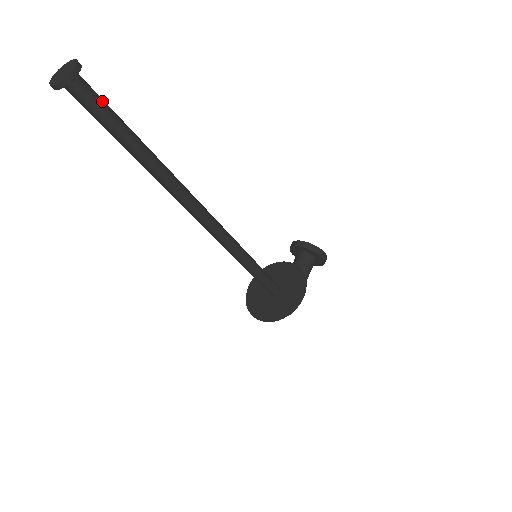
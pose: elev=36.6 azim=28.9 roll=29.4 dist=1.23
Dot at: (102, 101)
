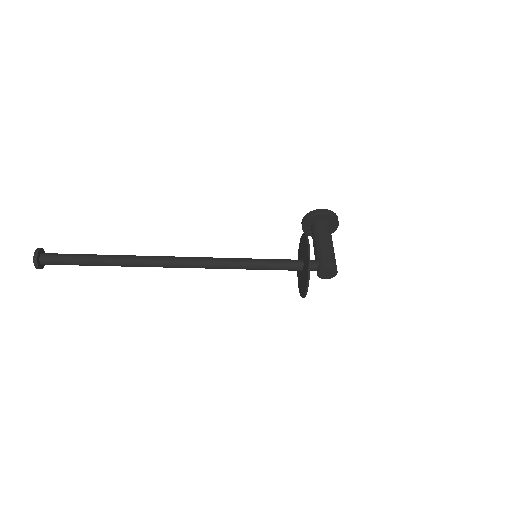
Dot at: (63, 254)
